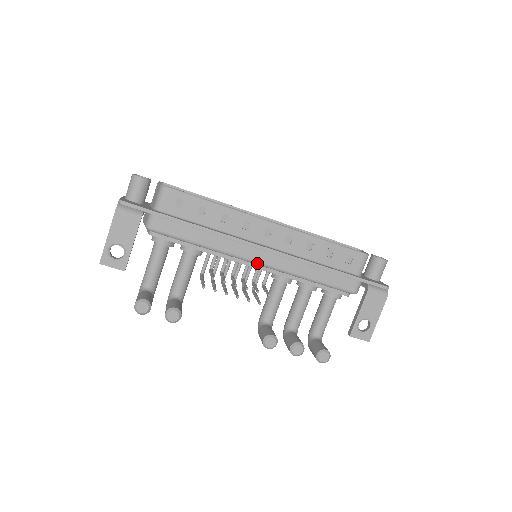
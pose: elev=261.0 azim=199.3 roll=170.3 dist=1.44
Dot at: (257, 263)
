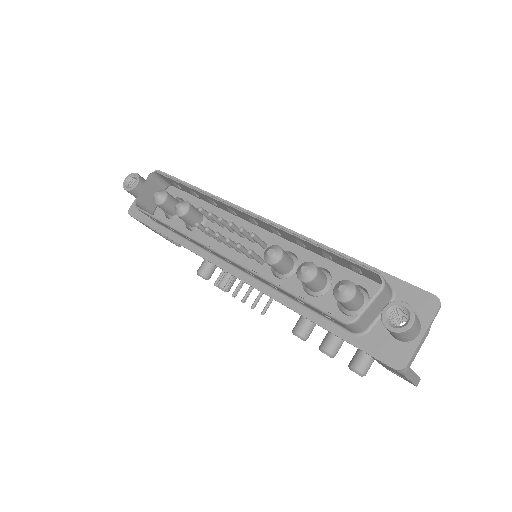
Dot at: occluded
